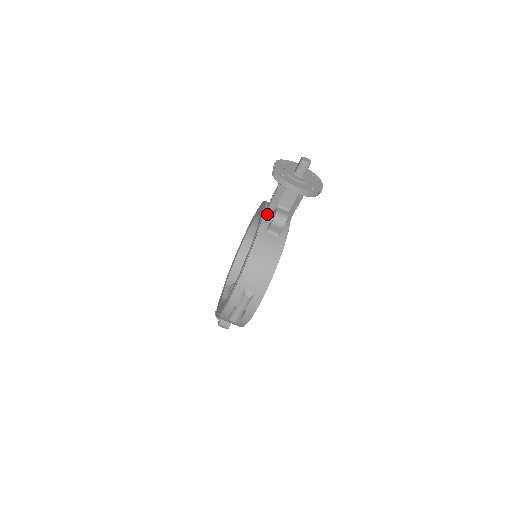
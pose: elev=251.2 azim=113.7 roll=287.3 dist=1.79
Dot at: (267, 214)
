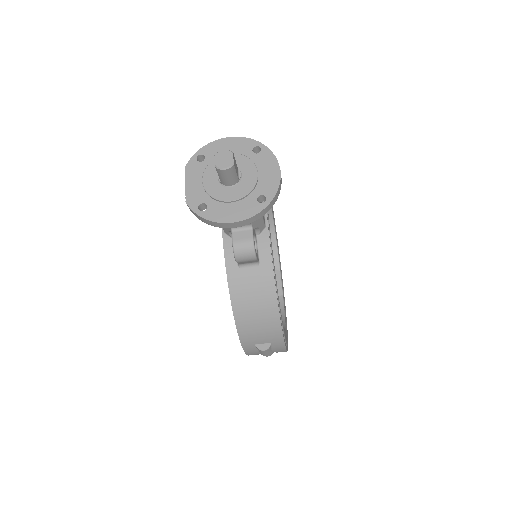
Dot at: (227, 235)
